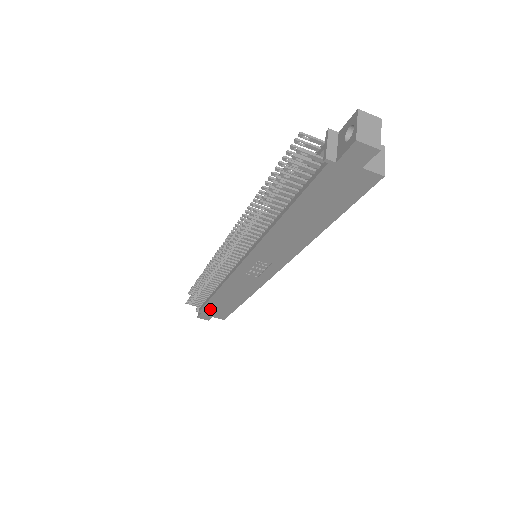
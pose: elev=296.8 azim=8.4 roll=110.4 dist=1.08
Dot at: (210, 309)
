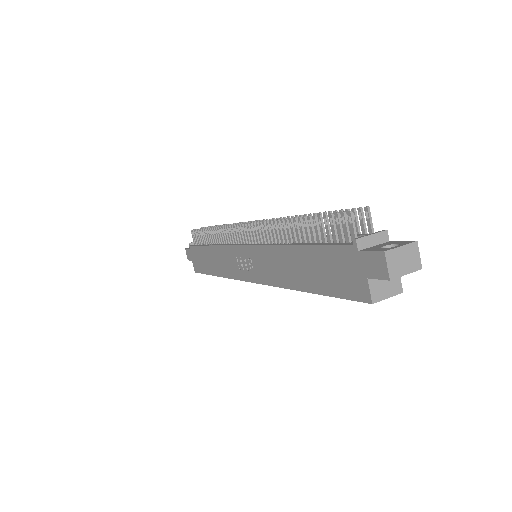
Dot at: (197, 253)
